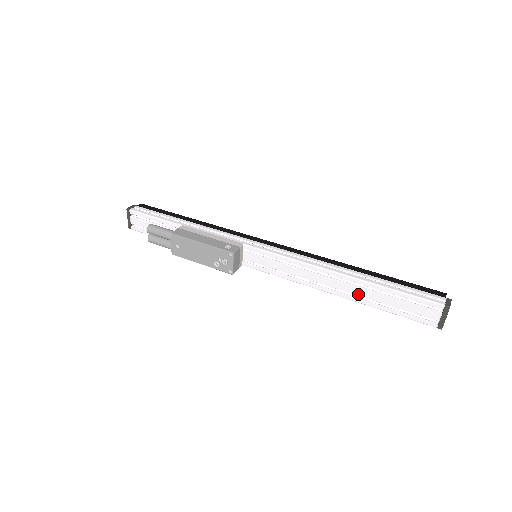
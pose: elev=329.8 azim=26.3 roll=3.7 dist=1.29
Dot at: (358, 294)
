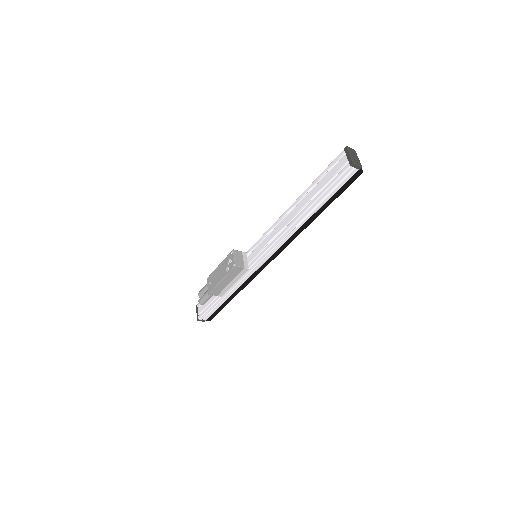
Dot at: (304, 204)
